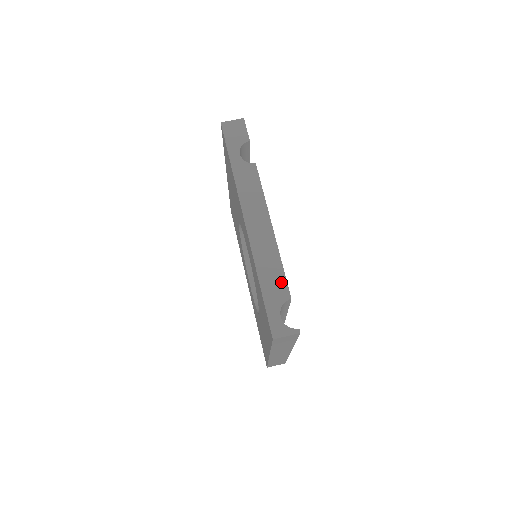
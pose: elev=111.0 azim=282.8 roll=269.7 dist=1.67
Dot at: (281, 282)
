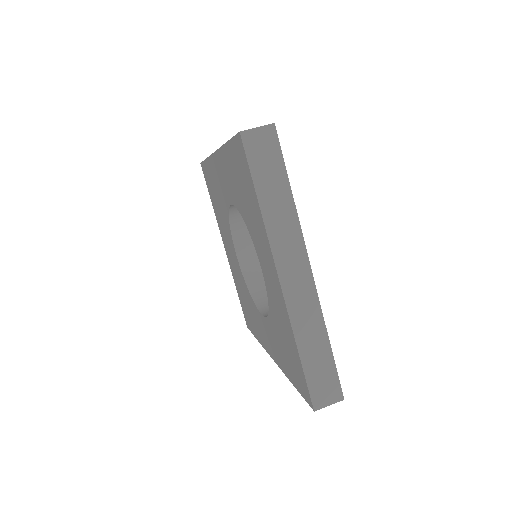
Dot at: occluded
